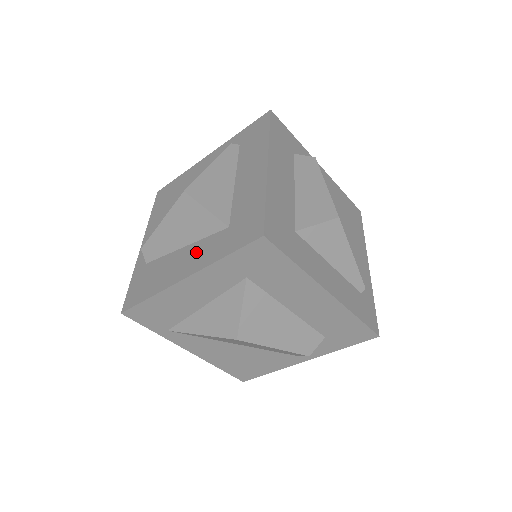
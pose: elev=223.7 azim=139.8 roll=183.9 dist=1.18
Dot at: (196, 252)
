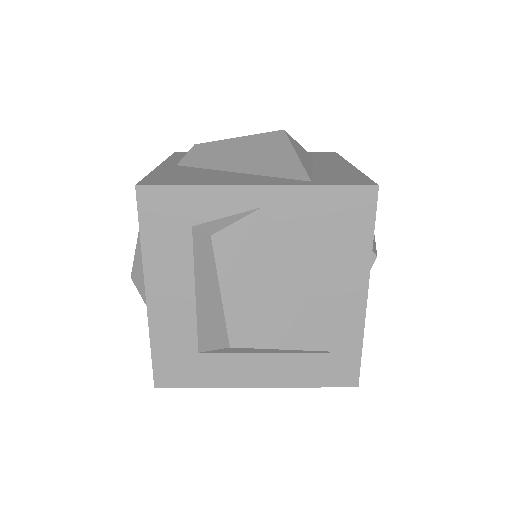
Dot at: occluded
